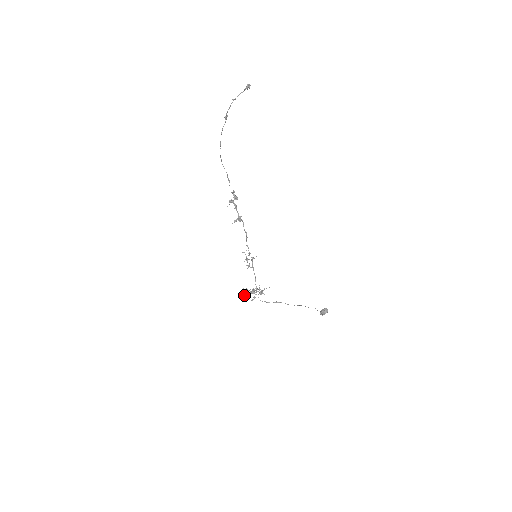
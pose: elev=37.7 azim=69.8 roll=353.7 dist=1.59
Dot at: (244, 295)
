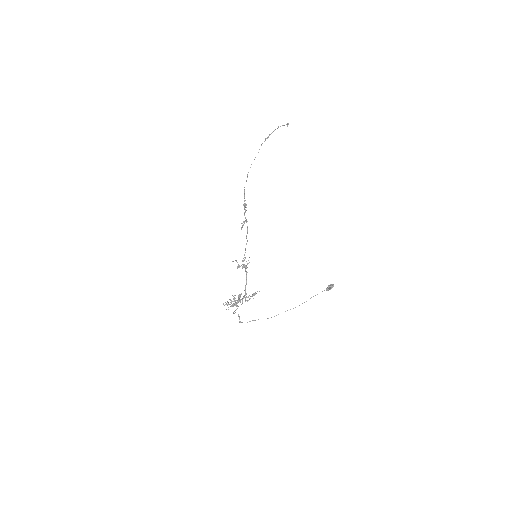
Dot at: occluded
